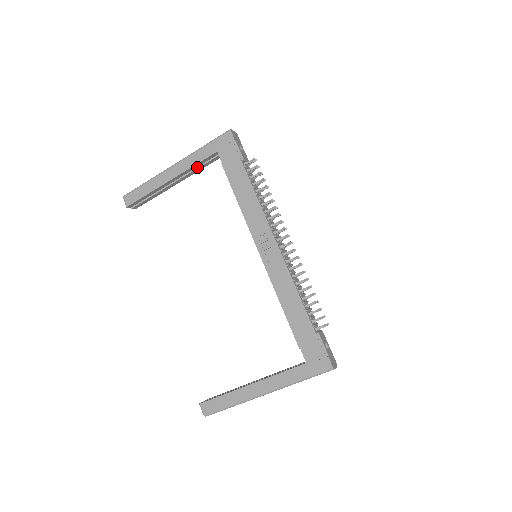
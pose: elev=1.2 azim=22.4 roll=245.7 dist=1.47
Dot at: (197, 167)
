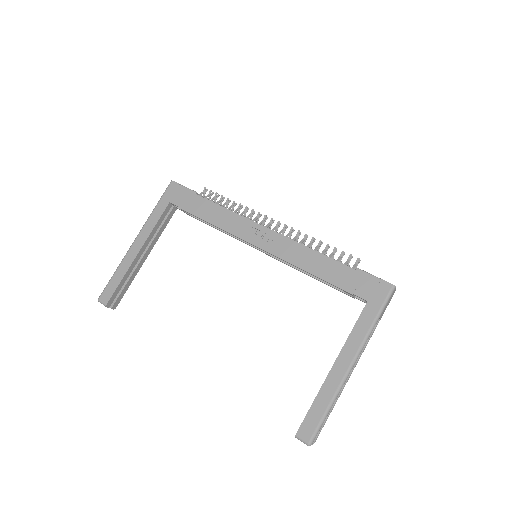
Dot at: (158, 230)
